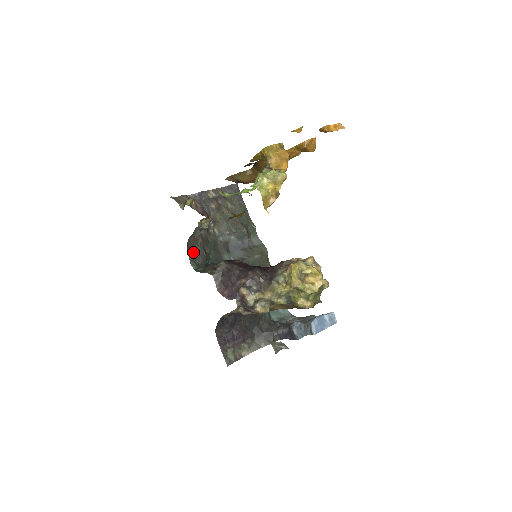
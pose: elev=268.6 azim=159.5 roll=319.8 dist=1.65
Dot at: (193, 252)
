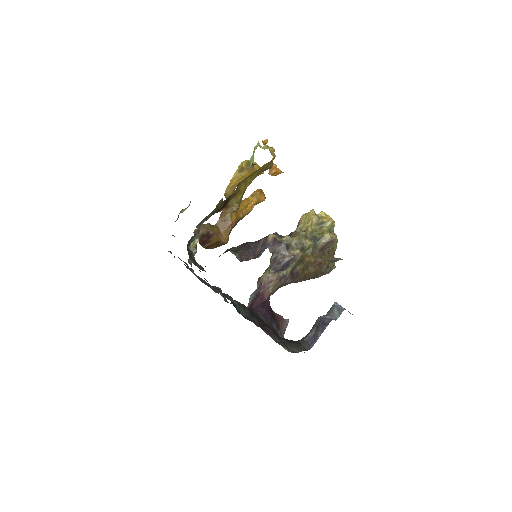
Dot at: (192, 260)
